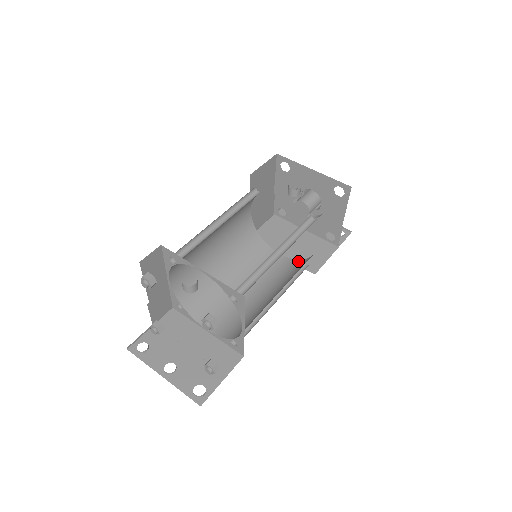
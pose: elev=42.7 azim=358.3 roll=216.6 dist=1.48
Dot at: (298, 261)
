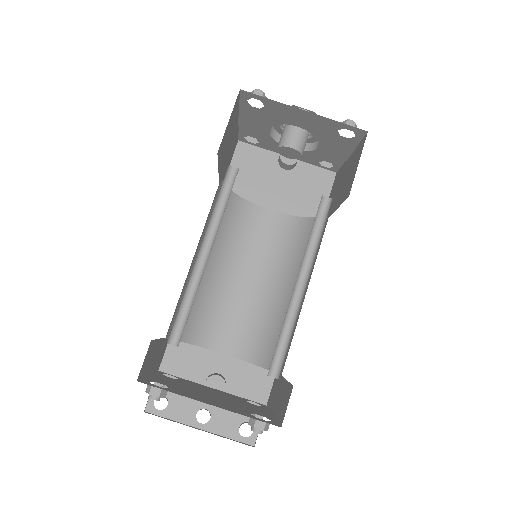
Dot at: (298, 220)
